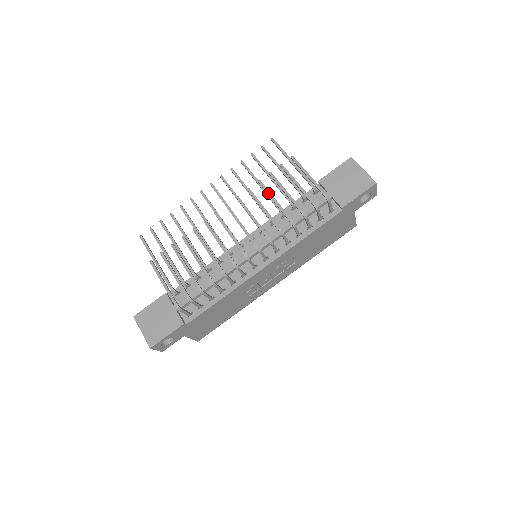
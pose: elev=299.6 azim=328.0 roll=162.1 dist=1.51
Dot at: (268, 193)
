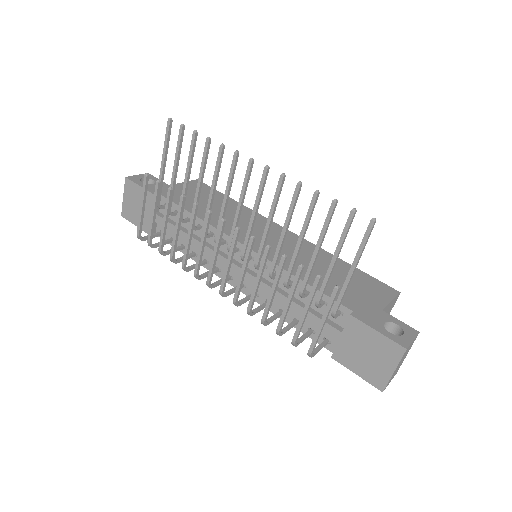
Dot at: (275, 278)
